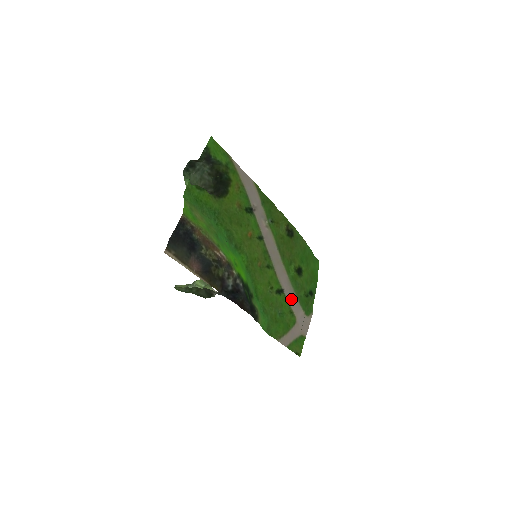
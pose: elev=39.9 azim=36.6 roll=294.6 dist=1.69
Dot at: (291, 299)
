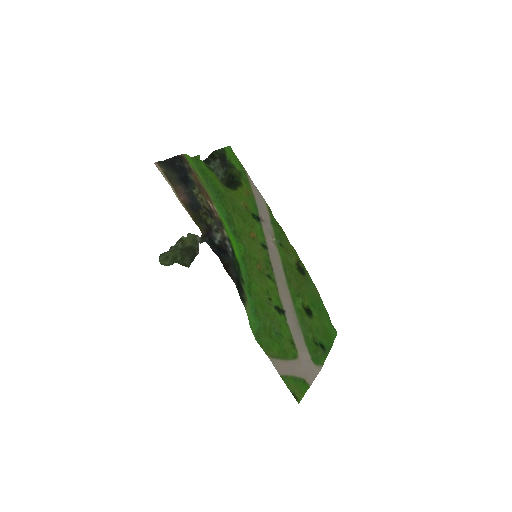
Dot at: (294, 329)
